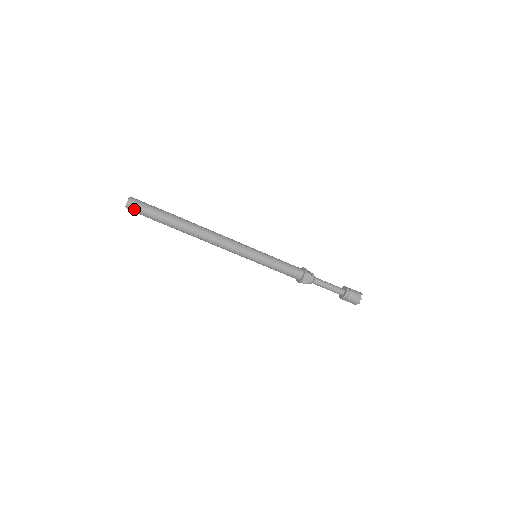
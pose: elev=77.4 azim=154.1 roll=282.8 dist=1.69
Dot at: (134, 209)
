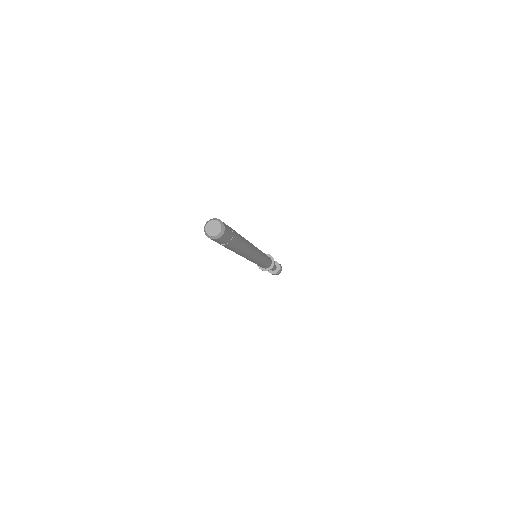
Dot at: (214, 240)
